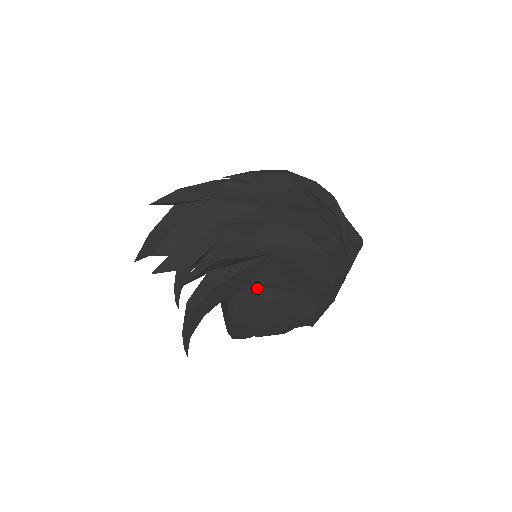
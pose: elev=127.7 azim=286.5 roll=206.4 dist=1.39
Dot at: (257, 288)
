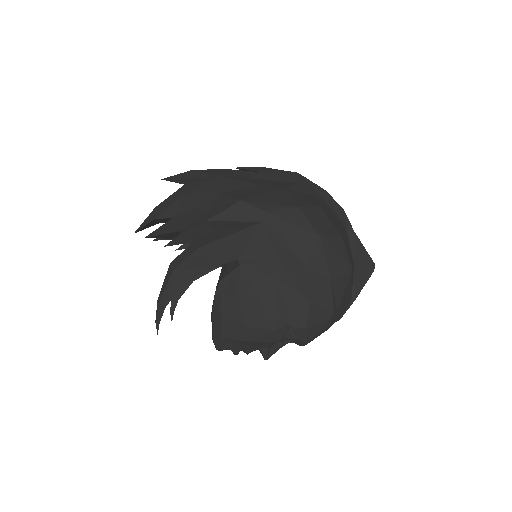
Dot at: (246, 269)
